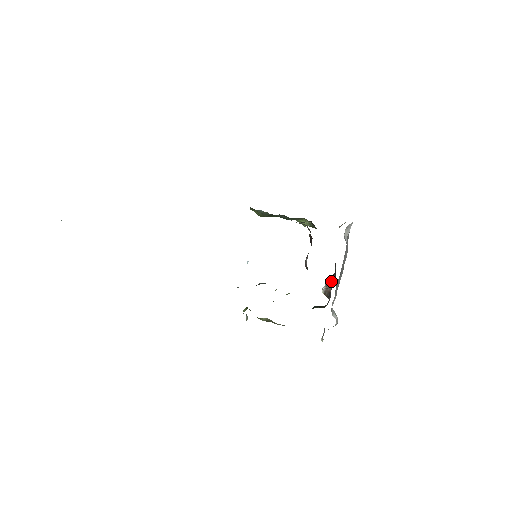
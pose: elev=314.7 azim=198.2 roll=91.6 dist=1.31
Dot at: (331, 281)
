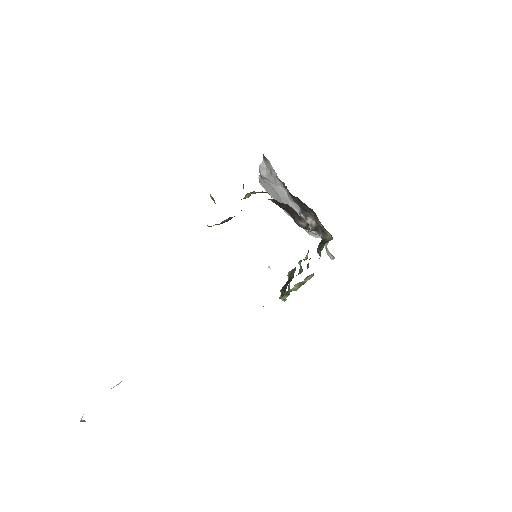
Dot at: (309, 219)
